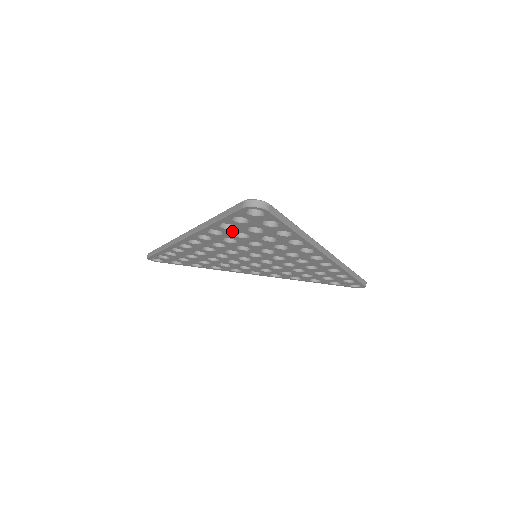
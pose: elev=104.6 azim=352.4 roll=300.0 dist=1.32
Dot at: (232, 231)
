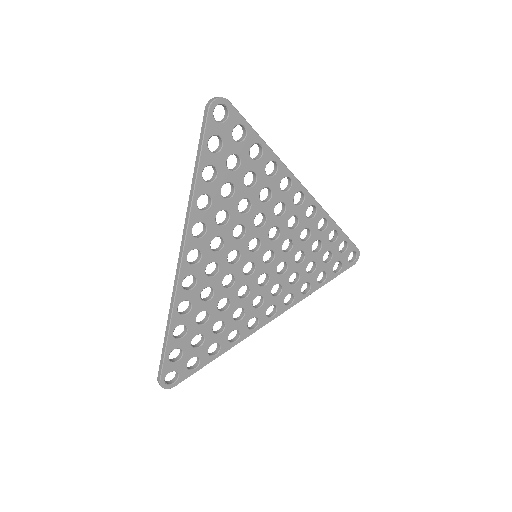
Dot at: (217, 185)
